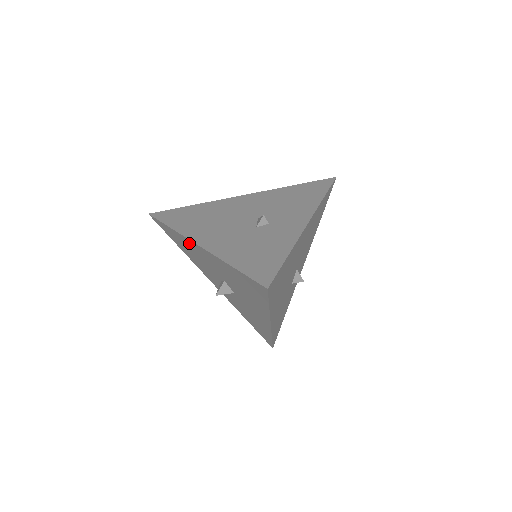
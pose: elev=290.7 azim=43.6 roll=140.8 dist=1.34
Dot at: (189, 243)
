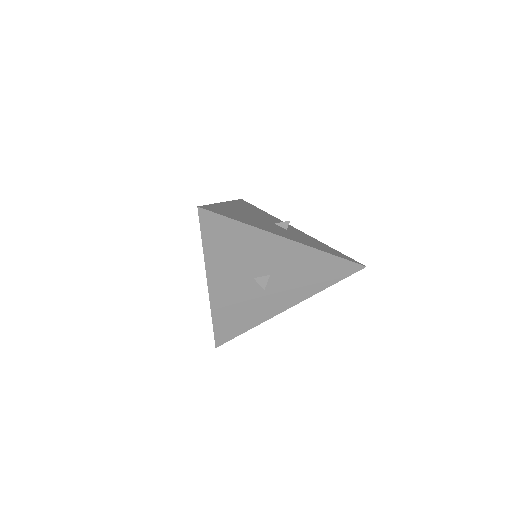
Dot at: (218, 301)
